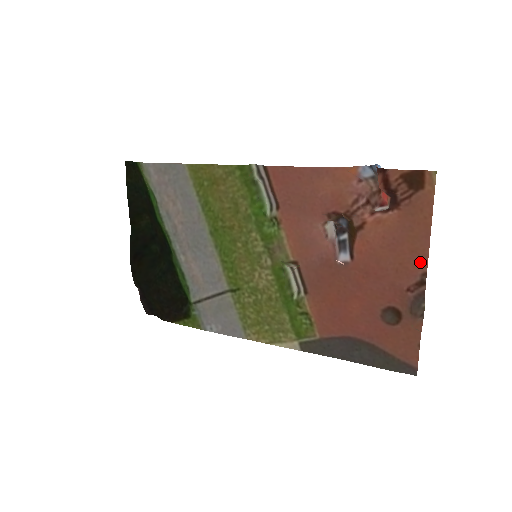
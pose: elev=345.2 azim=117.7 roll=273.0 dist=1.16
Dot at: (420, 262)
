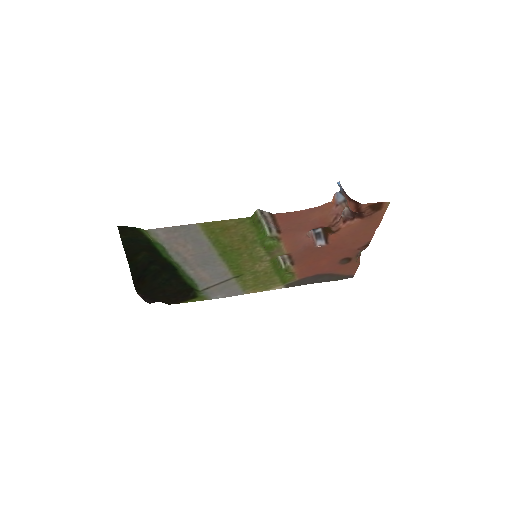
Dot at: (368, 238)
